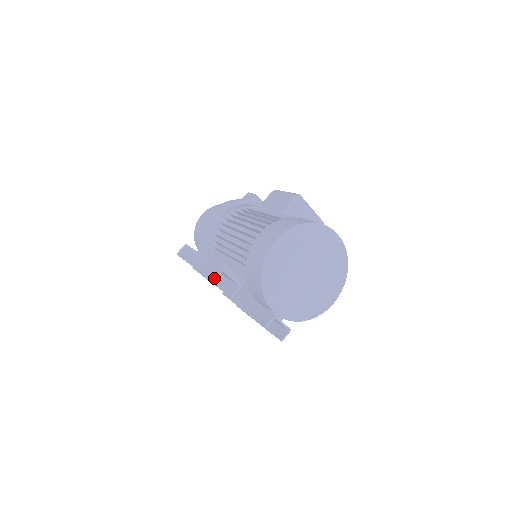
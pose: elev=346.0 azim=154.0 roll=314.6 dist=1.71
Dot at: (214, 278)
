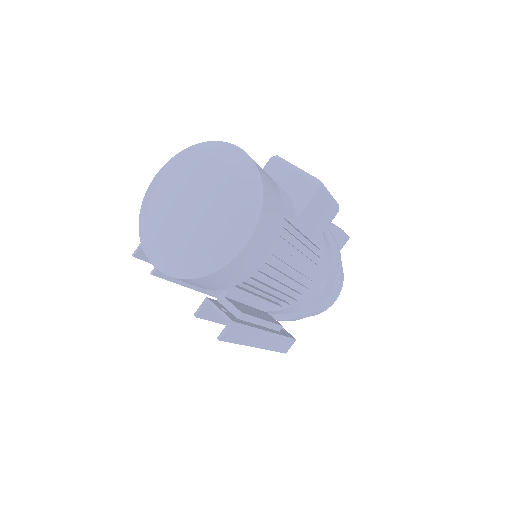
Dot at: (134, 252)
